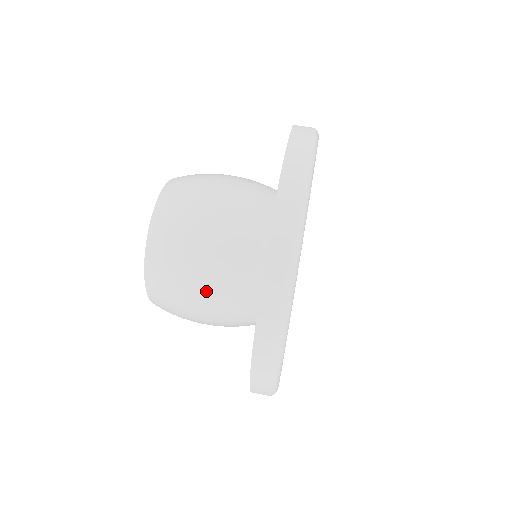
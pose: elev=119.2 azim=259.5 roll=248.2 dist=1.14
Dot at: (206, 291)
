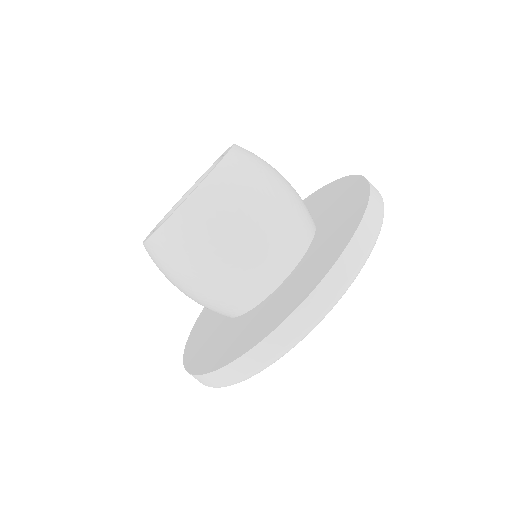
Dot at: (210, 278)
